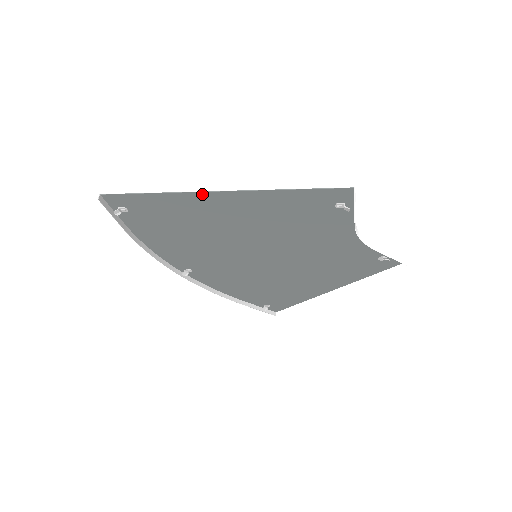
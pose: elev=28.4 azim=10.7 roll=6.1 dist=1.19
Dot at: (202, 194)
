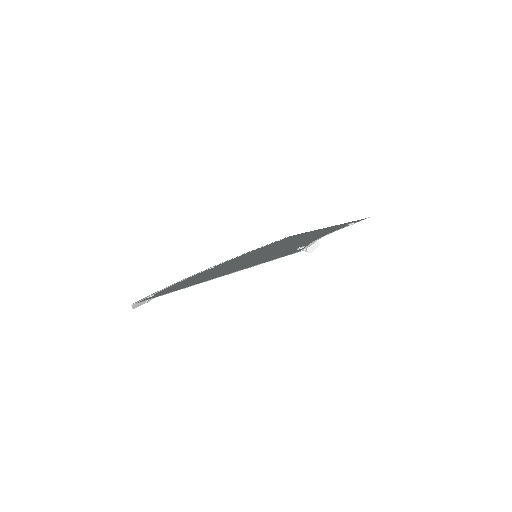
Dot at: occluded
